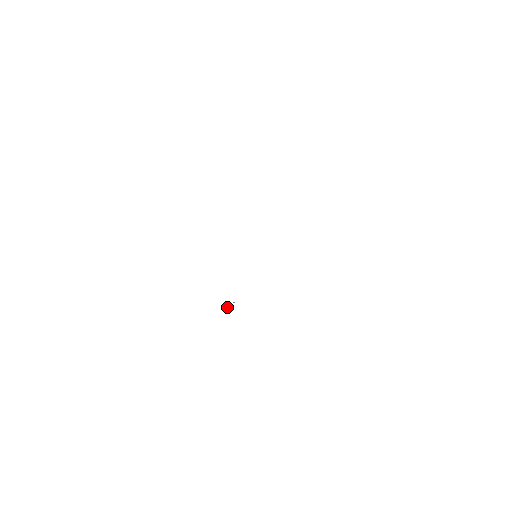
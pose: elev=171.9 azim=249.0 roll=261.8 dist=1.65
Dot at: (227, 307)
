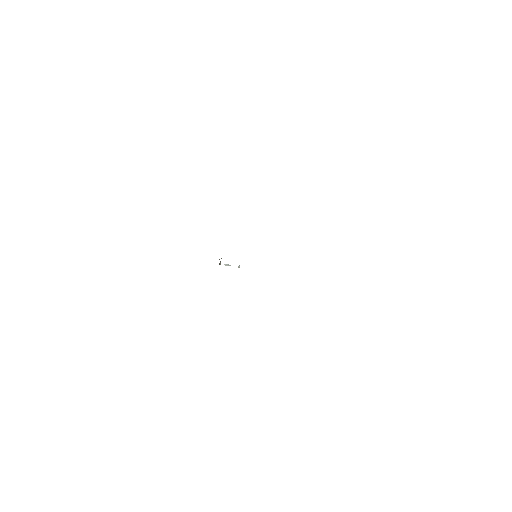
Dot at: occluded
